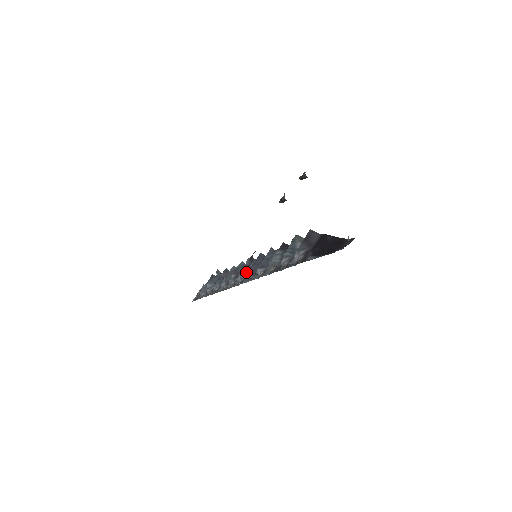
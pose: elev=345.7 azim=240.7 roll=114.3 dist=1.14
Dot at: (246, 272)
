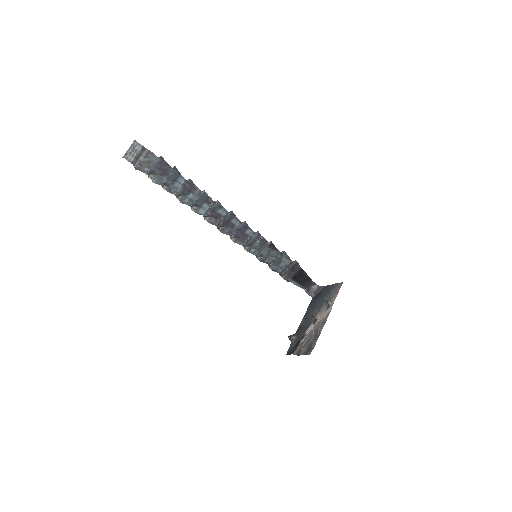
Dot at: (227, 225)
